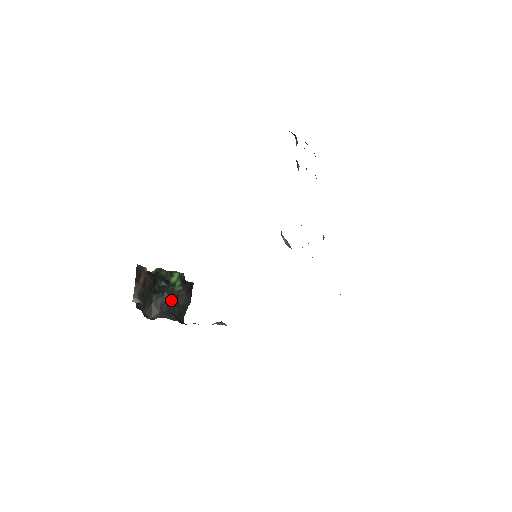
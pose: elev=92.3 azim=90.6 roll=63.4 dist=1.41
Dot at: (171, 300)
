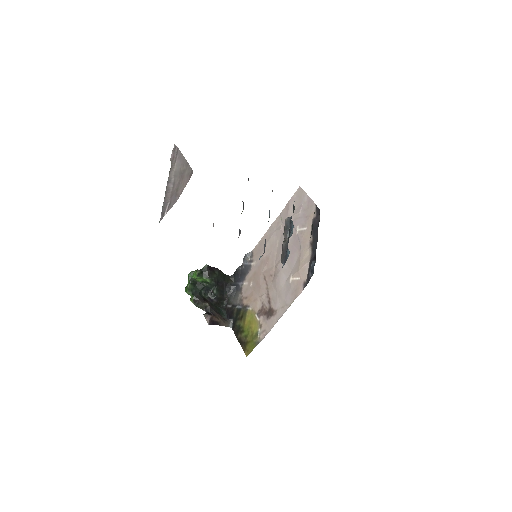
Dot at: (219, 288)
